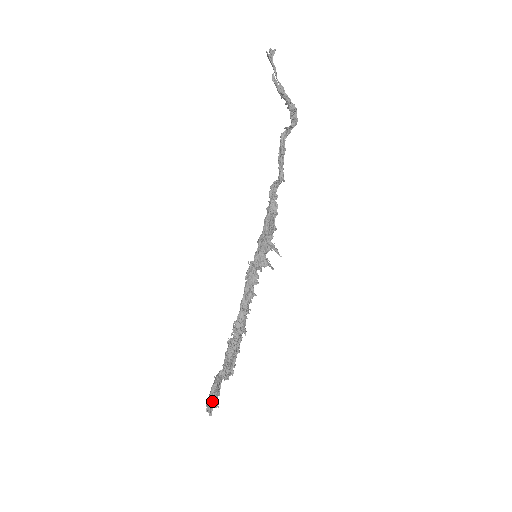
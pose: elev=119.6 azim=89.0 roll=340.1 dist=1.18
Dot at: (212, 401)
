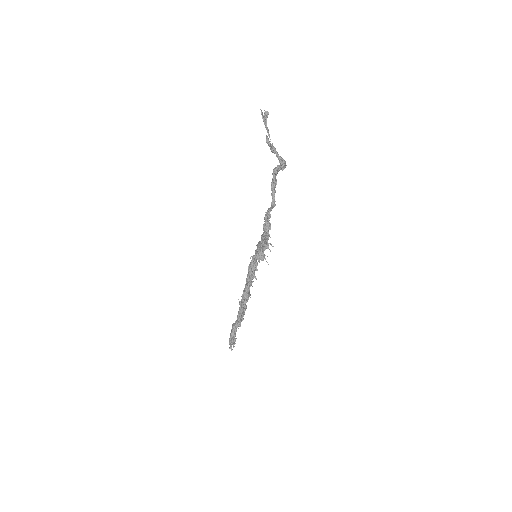
Dot at: (232, 343)
